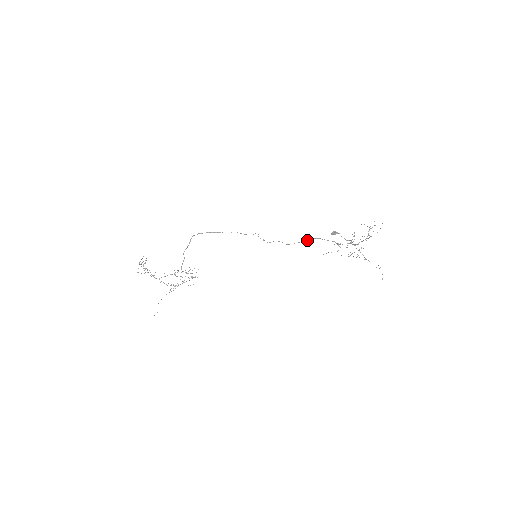
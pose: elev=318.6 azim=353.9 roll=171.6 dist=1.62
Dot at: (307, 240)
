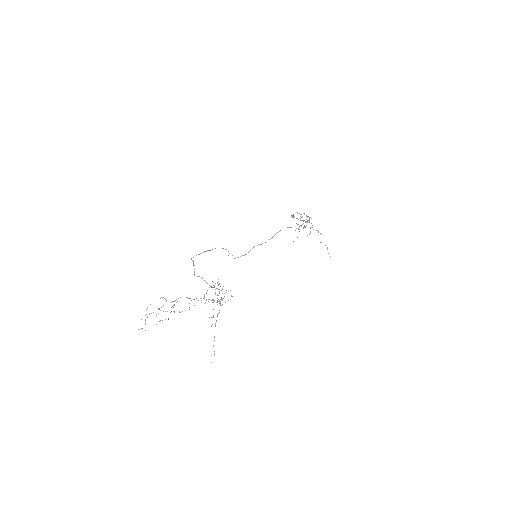
Dot at: occluded
